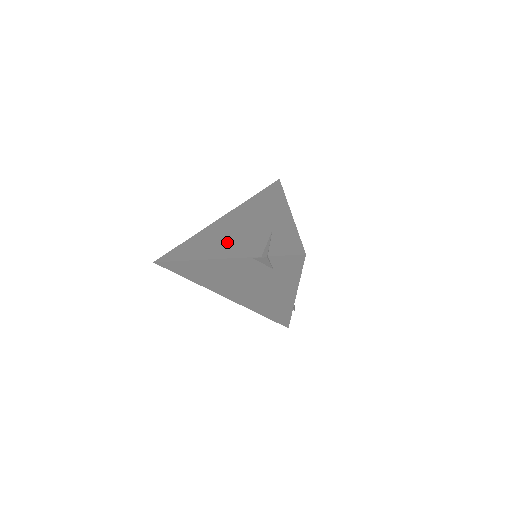
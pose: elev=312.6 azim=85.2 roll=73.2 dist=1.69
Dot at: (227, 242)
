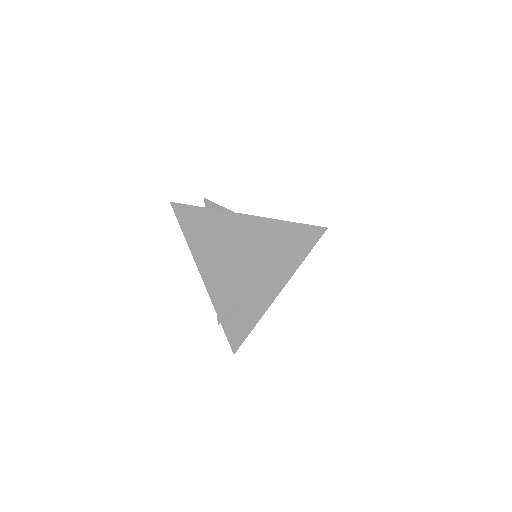
Dot at: (218, 265)
